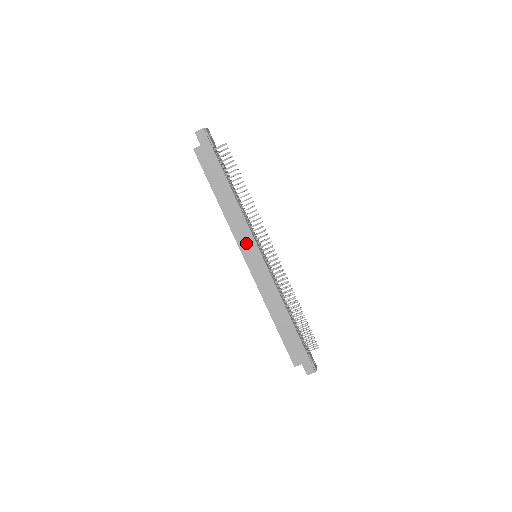
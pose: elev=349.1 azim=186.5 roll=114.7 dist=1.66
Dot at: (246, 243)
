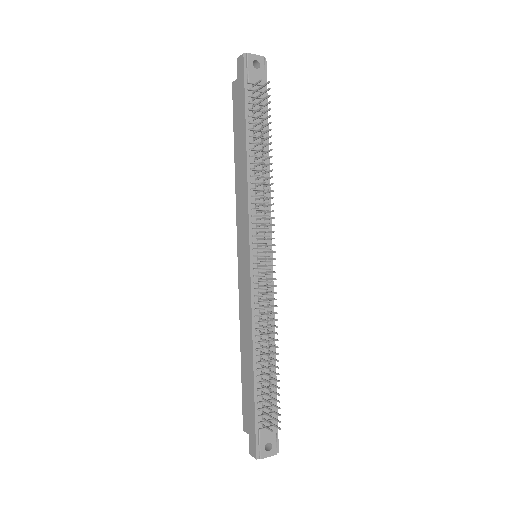
Dot at: (242, 231)
